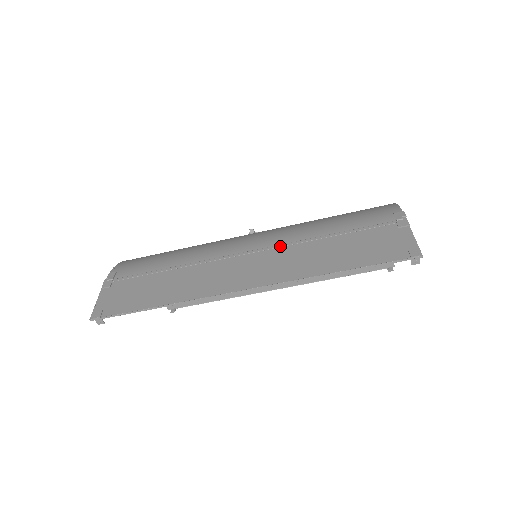
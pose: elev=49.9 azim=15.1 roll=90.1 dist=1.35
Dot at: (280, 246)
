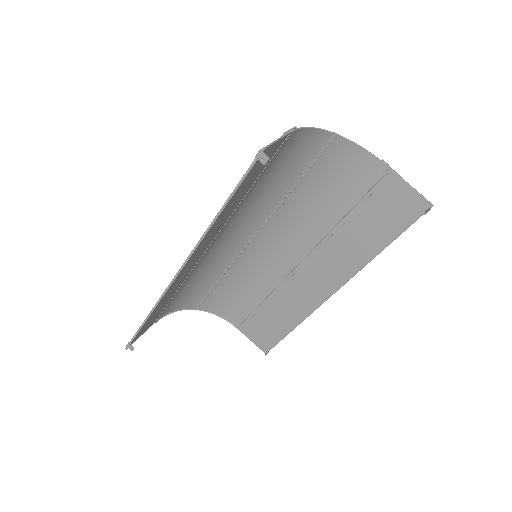
Dot at: occluded
